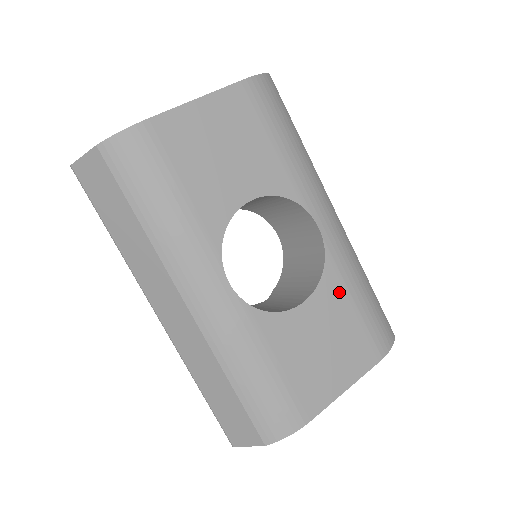
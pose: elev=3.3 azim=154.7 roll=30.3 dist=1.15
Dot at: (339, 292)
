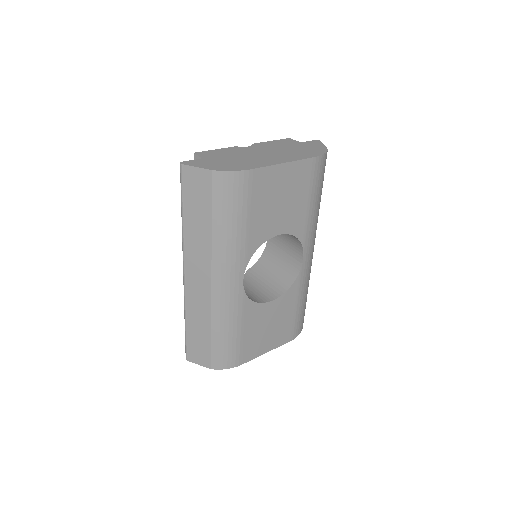
Dot at: (293, 299)
